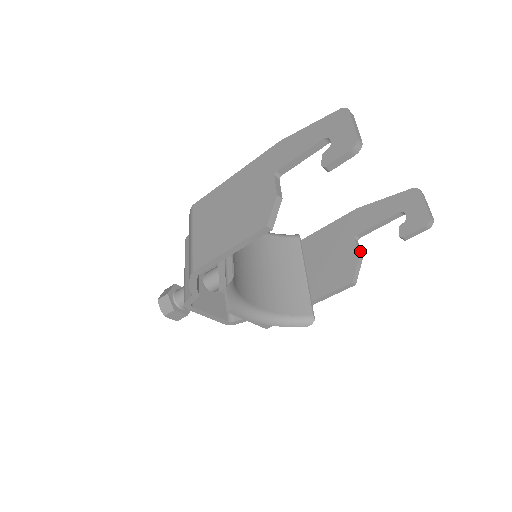
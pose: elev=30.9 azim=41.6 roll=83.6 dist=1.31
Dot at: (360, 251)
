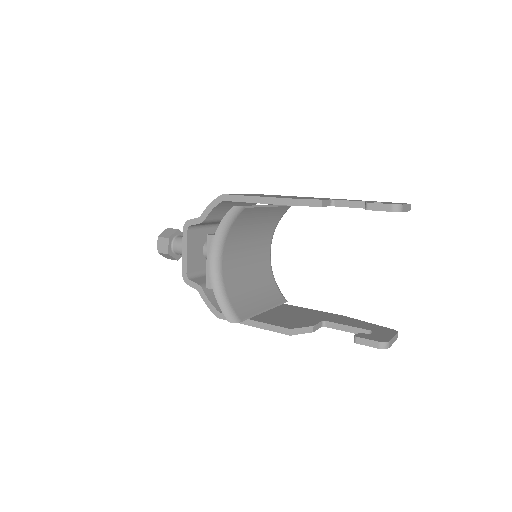
Dot at: (317, 329)
